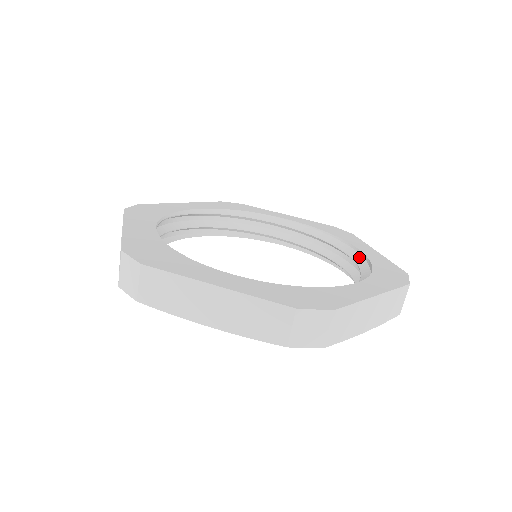
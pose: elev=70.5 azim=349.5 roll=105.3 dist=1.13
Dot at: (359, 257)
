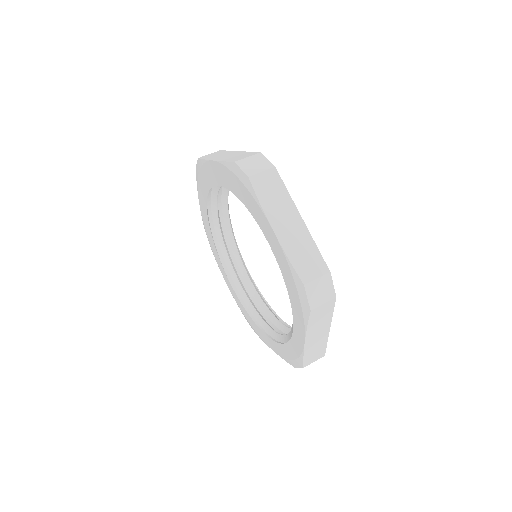
Dot at: occluded
